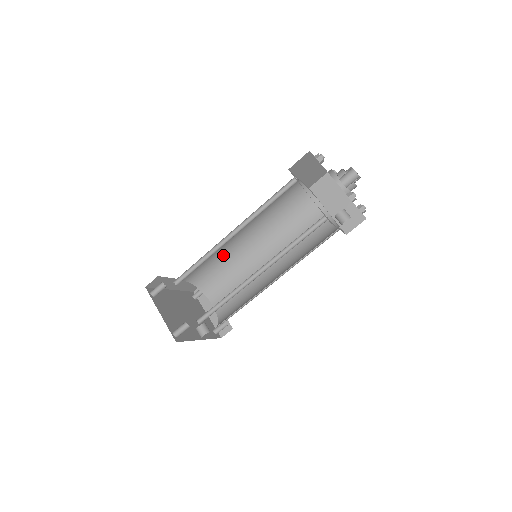
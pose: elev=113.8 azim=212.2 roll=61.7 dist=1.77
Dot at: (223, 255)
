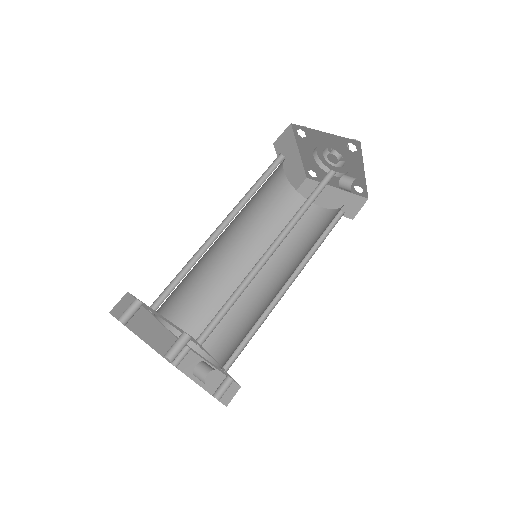
Dot at: (209, 281)
